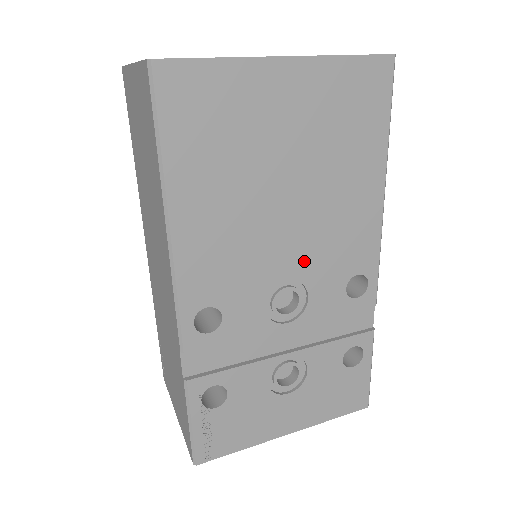
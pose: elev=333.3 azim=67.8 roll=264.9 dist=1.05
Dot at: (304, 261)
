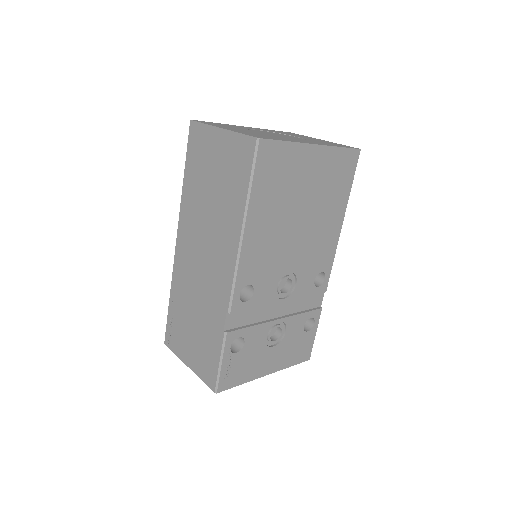
Dot at: (299, 261)
